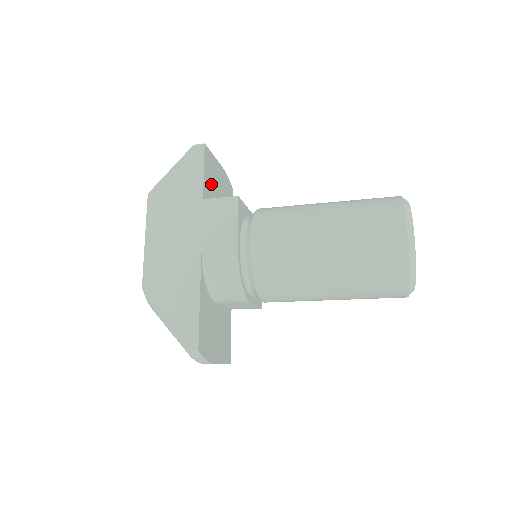
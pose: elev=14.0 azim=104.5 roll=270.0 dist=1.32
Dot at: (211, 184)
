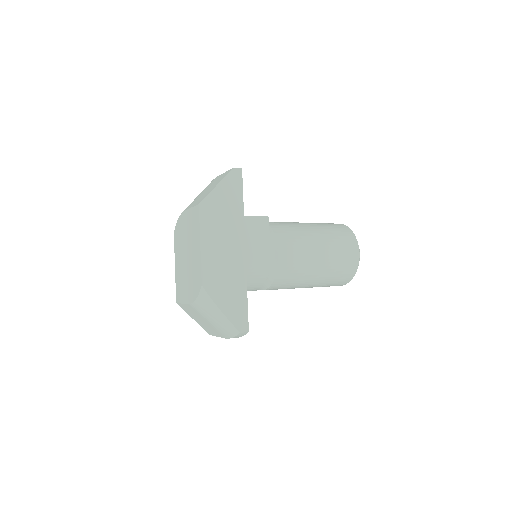
Dot at: occluded
